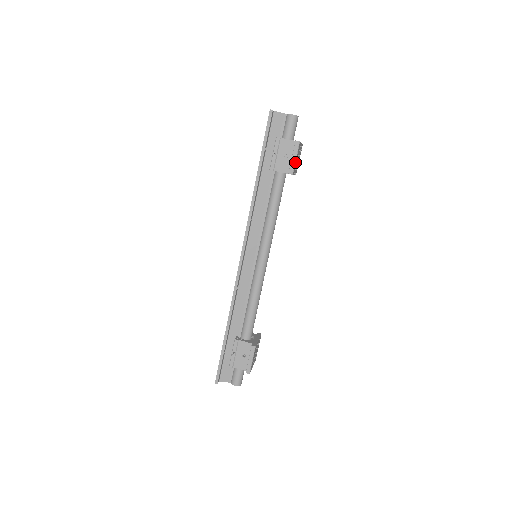
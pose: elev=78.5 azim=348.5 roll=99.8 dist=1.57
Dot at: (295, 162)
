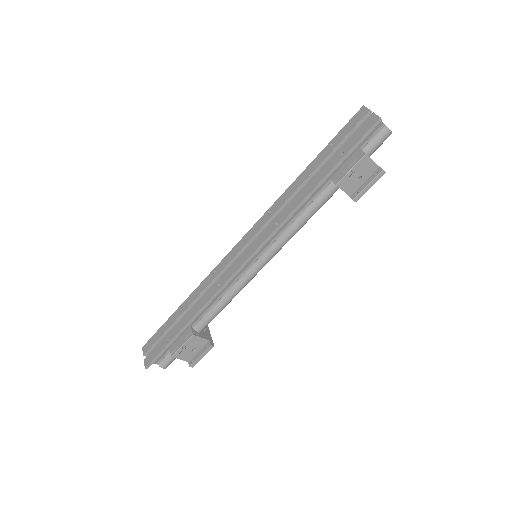
Dot at: occluded
